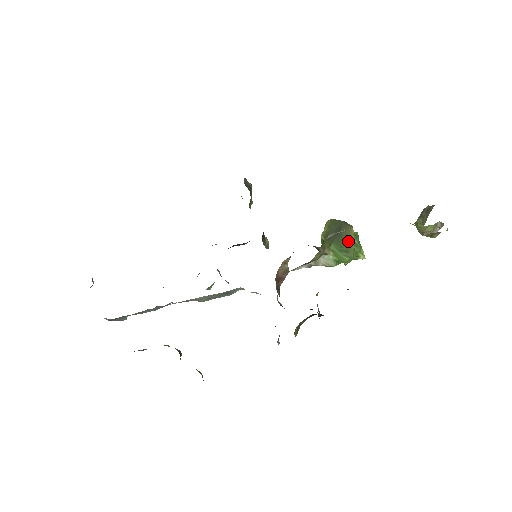
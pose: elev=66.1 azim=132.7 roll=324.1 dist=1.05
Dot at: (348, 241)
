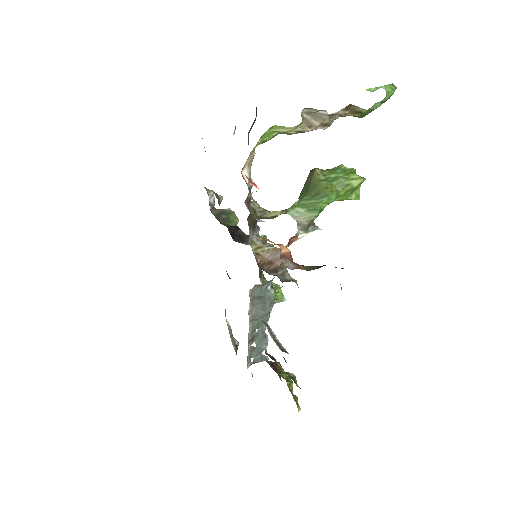
Dot at: (314, 185)
